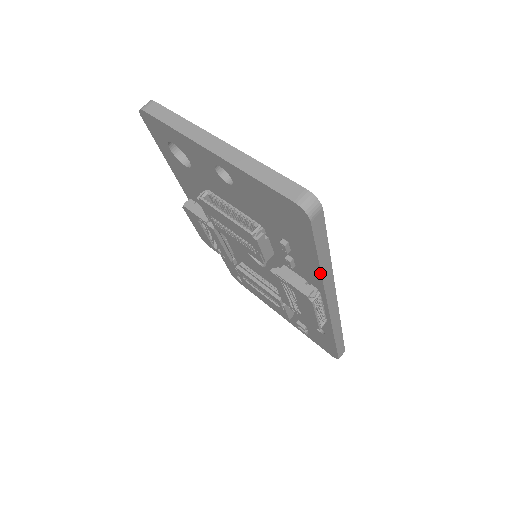
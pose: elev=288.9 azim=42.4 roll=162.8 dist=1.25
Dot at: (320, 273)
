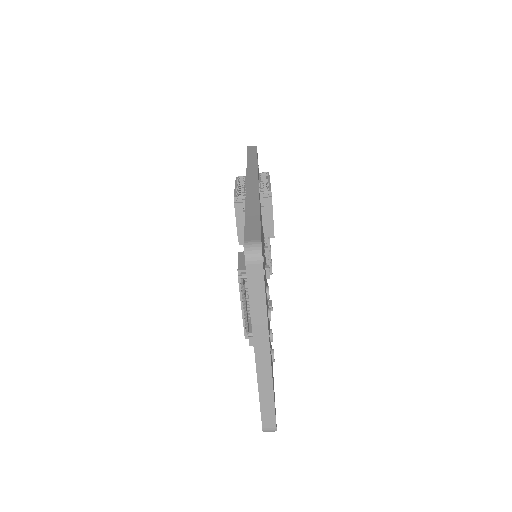
Dot at: occluded
